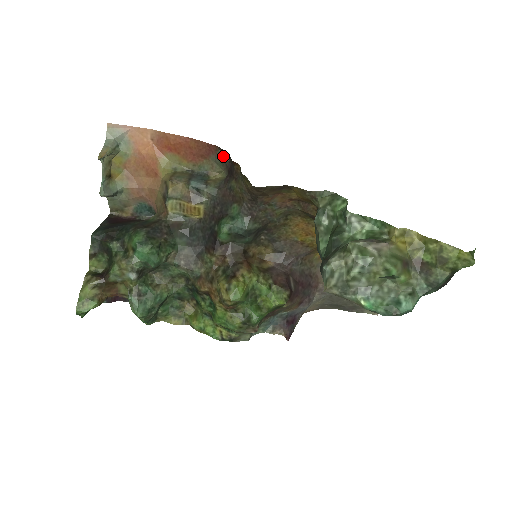
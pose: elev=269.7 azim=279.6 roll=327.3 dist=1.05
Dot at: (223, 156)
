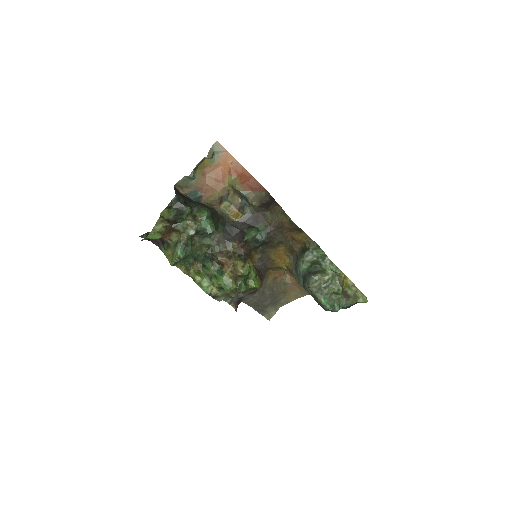
Dot at: (265, 196)
